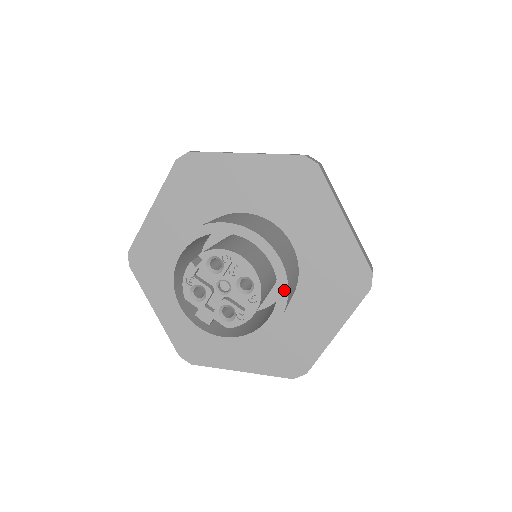
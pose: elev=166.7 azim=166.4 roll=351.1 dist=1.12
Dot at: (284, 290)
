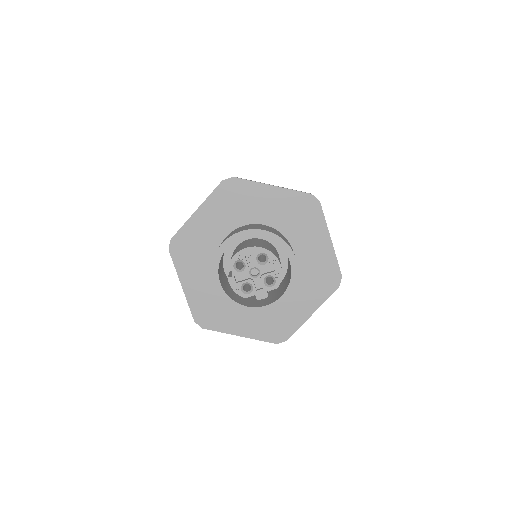
Dot at: (281, 241)
